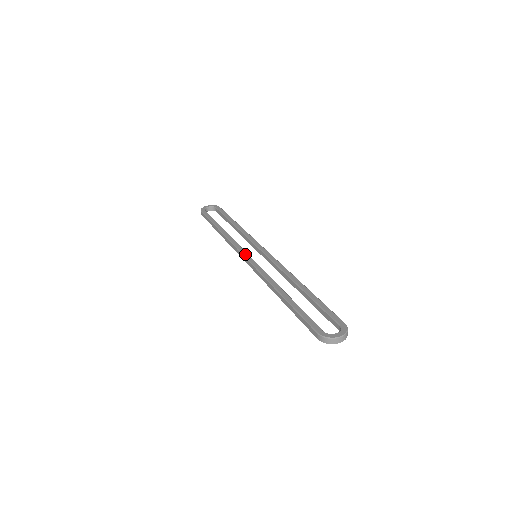
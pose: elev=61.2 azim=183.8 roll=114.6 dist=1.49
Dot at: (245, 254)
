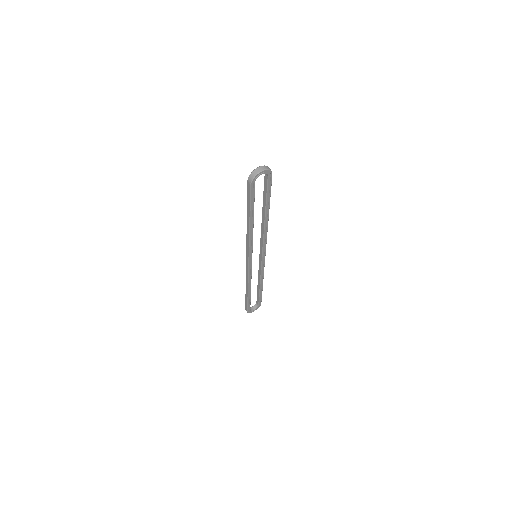
Dot at: occluded
